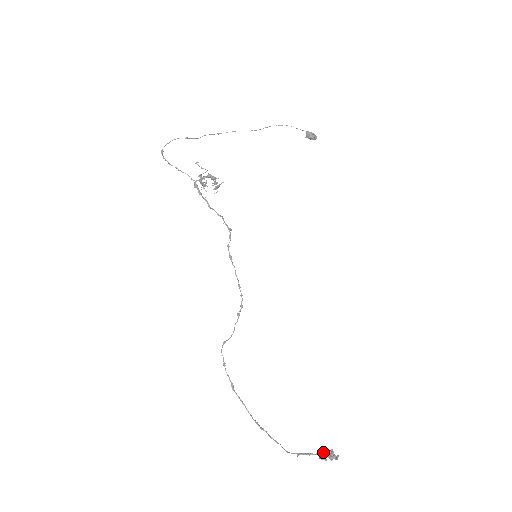
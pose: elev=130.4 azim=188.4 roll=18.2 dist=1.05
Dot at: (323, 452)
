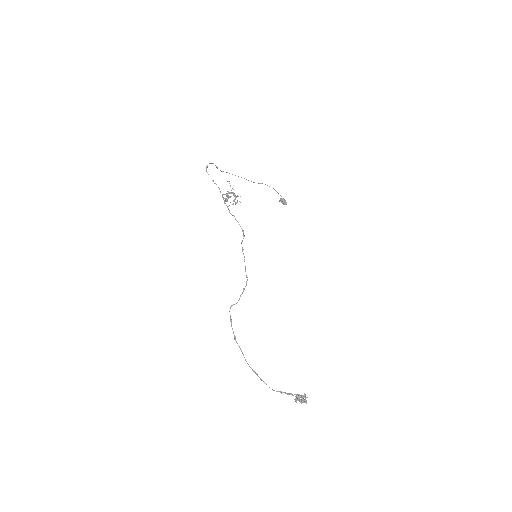
Dot at: occluded
